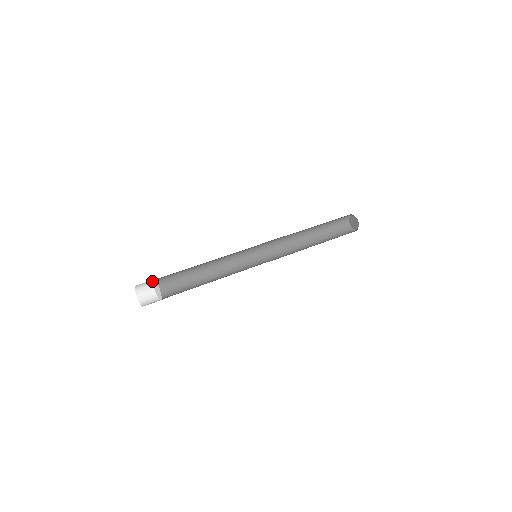
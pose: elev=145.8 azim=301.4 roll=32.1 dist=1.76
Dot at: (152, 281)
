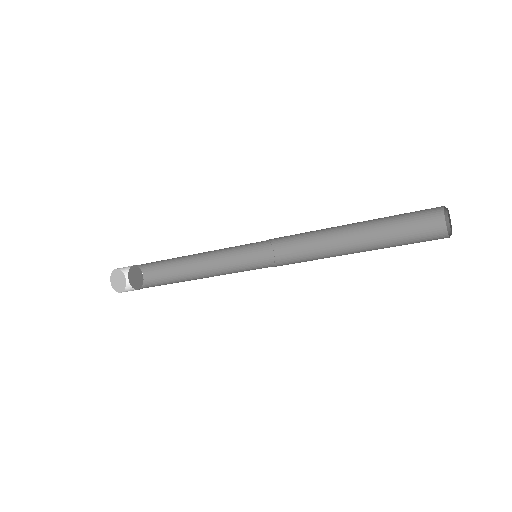
Dot at: (141, 272)
